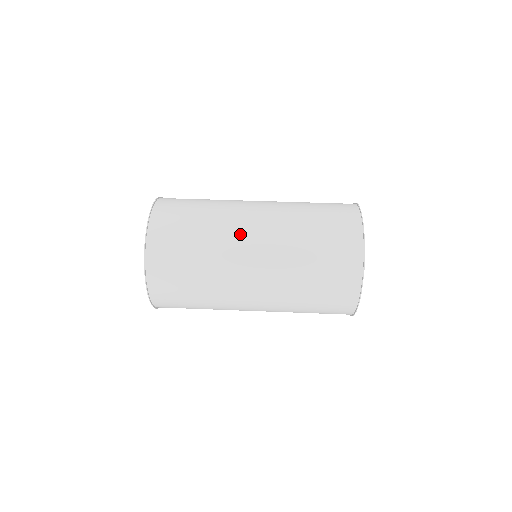
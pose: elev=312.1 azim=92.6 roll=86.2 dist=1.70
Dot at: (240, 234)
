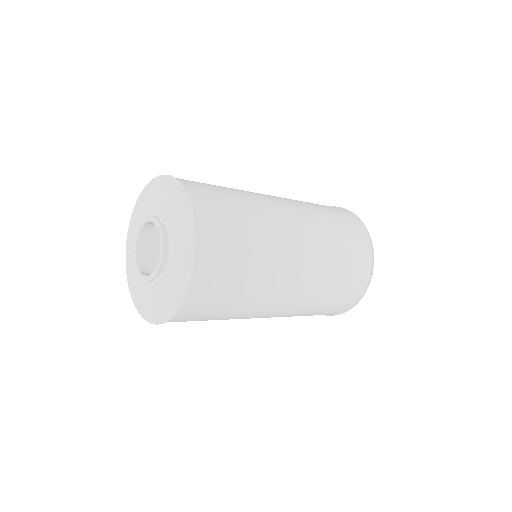
Dot at: occluded
